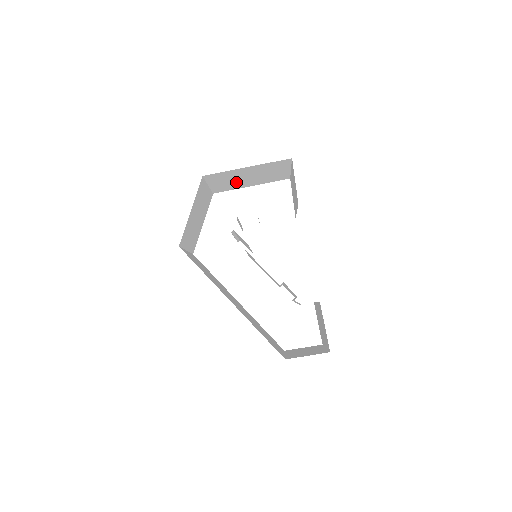
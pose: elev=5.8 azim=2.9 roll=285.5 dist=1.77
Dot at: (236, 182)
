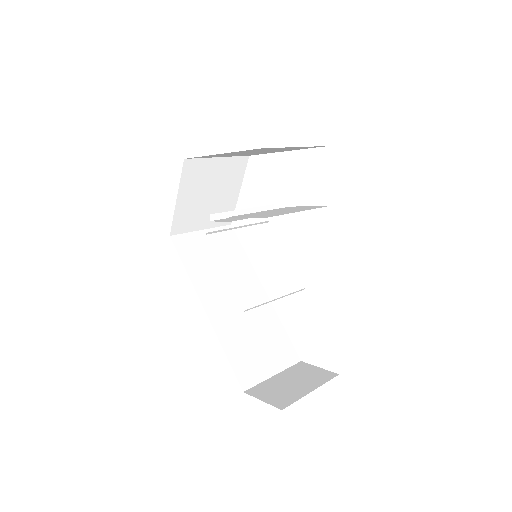
Dot at: occluded
